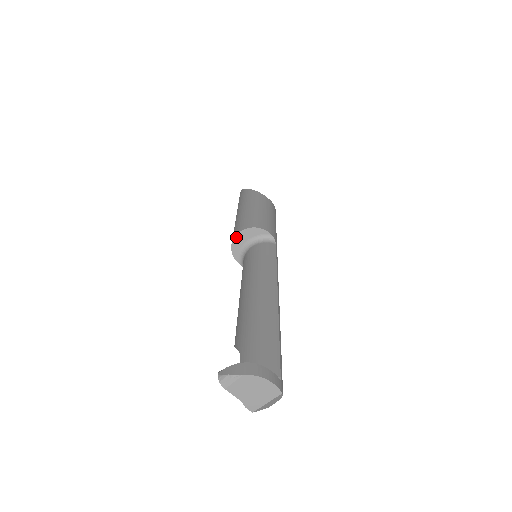
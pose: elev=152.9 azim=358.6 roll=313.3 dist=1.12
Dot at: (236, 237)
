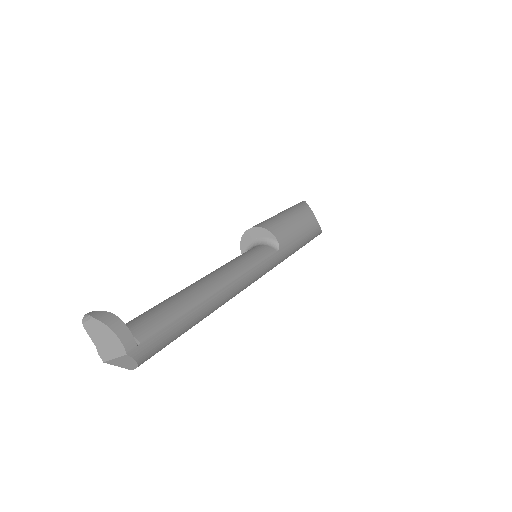
Dot at: (246, 232)
